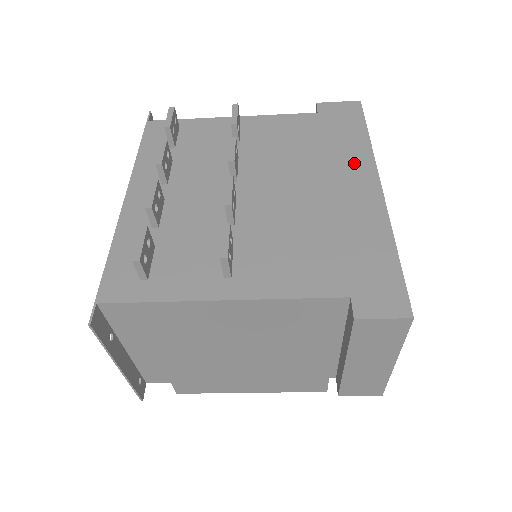
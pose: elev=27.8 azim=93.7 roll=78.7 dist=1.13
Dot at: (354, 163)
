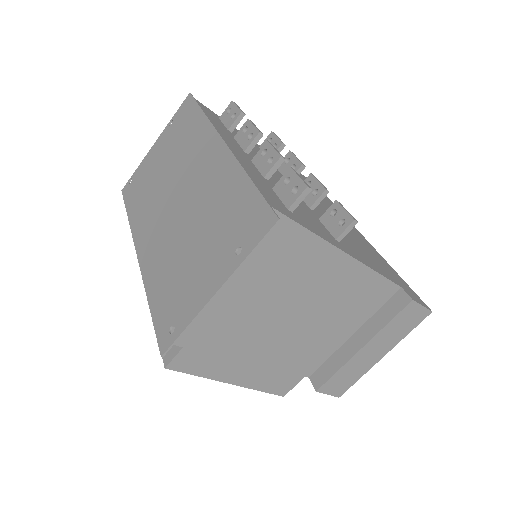
Dot at: occluded
